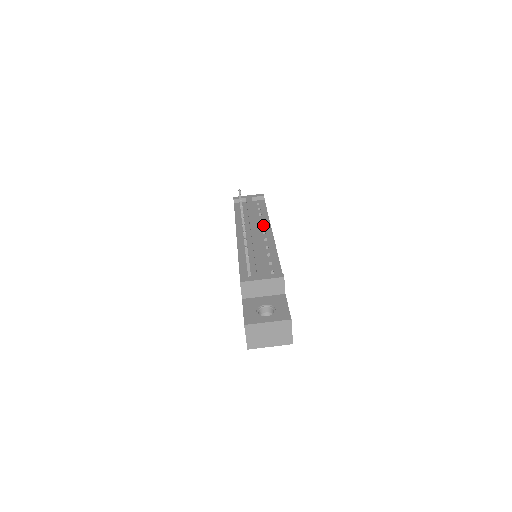
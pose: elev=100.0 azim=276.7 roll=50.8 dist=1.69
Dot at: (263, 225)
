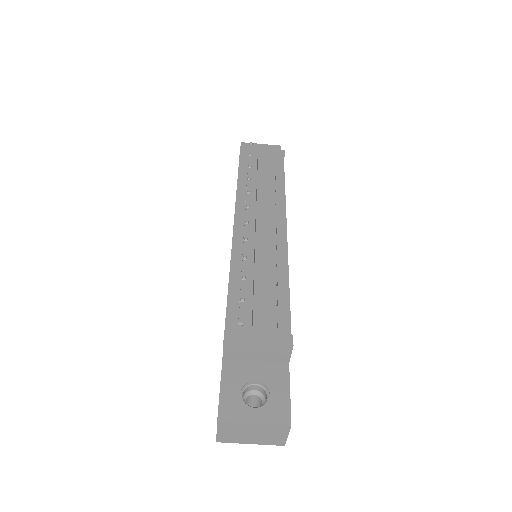
Dot at: (275, 213)
